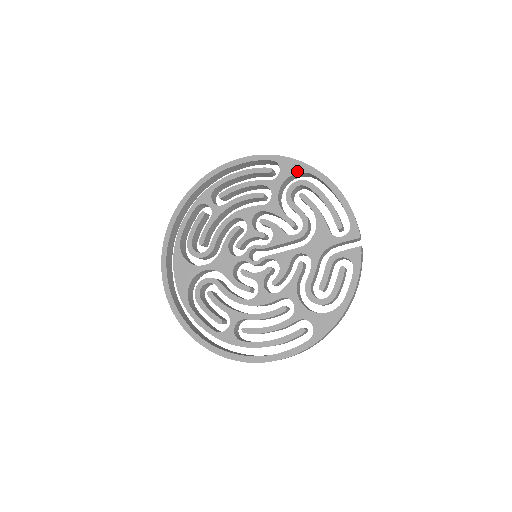
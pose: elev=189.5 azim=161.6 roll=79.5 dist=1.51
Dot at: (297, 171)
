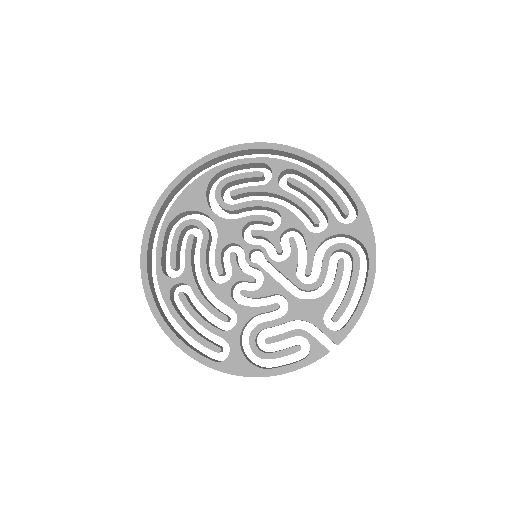
Dot at: (363, 240)
